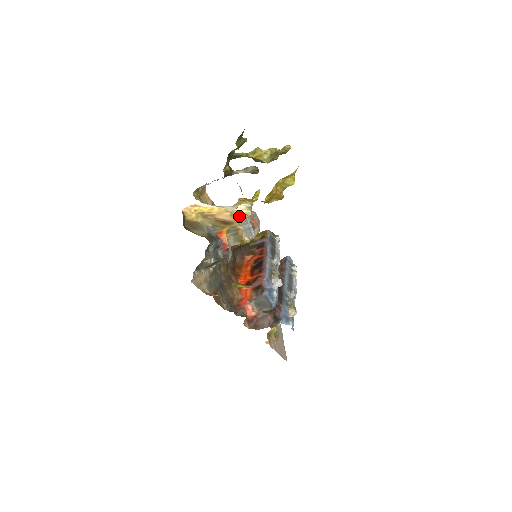
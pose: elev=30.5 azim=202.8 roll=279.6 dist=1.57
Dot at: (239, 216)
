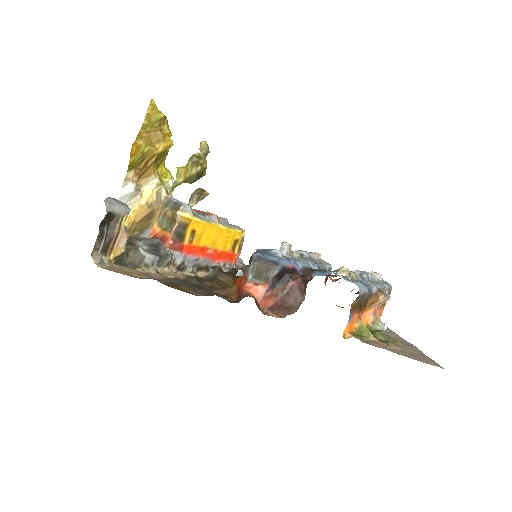
Dot at: (157, 201)
